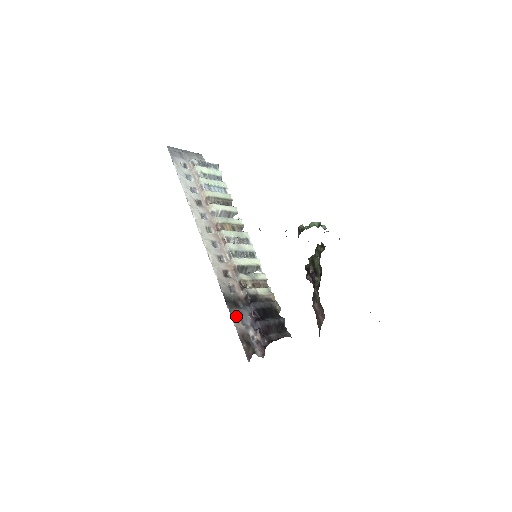
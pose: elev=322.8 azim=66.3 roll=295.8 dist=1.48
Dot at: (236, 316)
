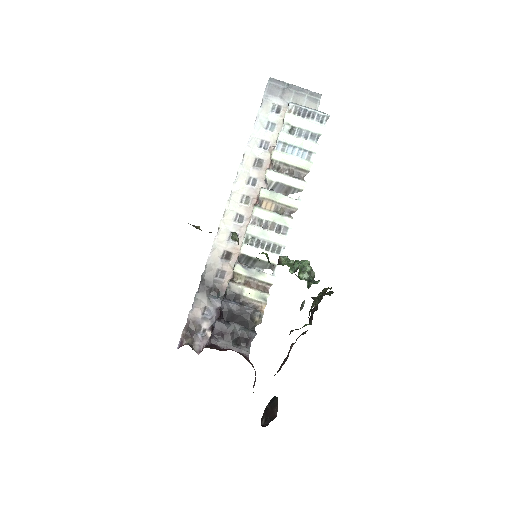
Dot at: (200, 302)
